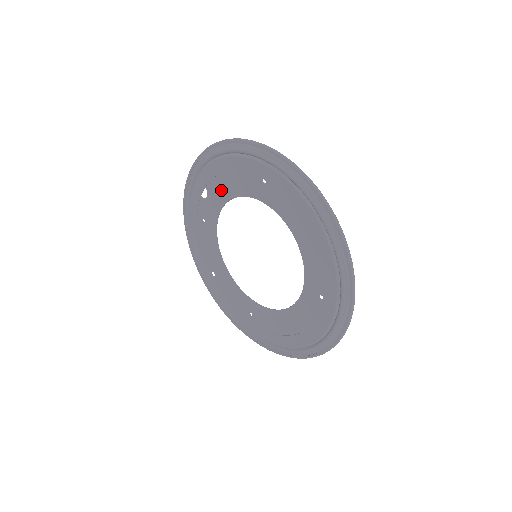
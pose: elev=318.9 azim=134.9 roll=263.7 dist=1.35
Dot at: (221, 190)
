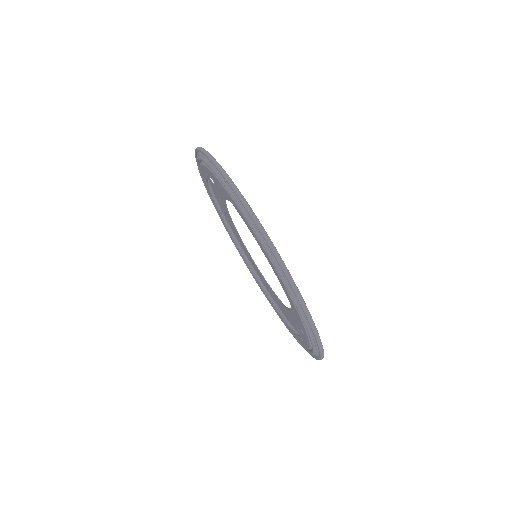
Dot at: (219, 187)
